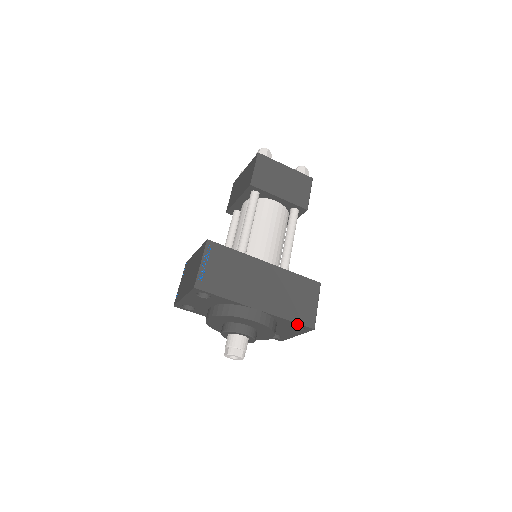
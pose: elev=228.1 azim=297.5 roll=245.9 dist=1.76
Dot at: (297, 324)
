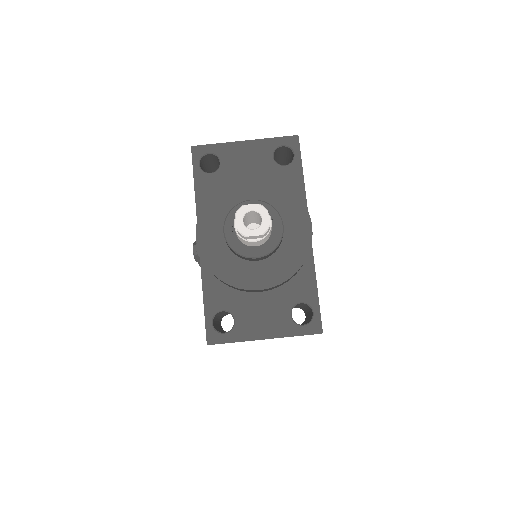
Dot at: (315, 302)
